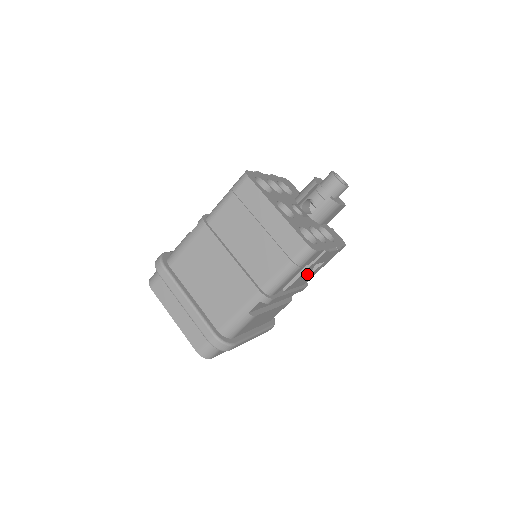
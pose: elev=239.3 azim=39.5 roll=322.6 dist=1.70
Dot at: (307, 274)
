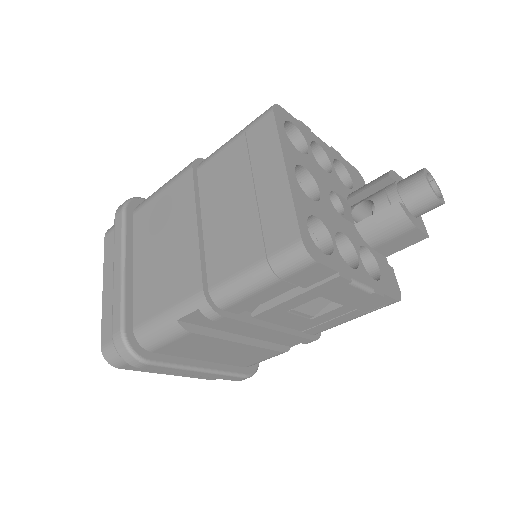
Dot at: (307, 311)
